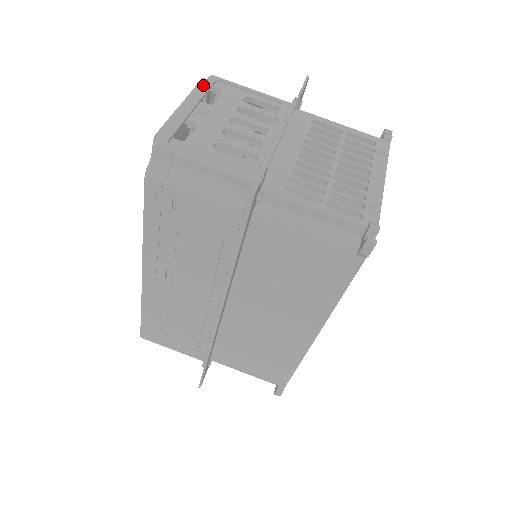
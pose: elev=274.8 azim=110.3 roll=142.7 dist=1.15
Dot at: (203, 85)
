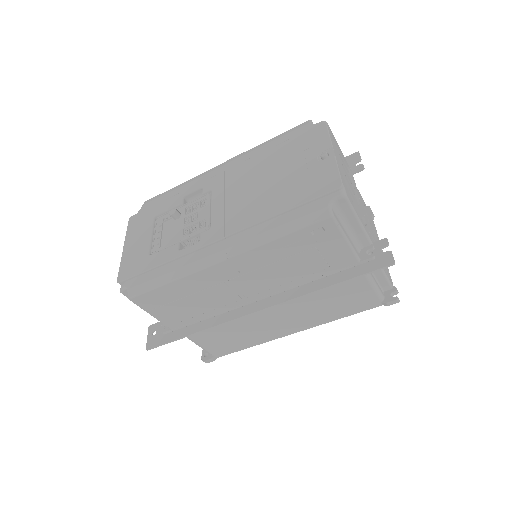
Dot at: (330, 133)
